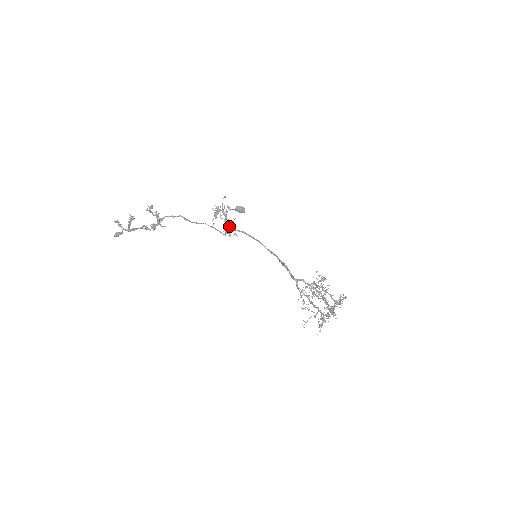
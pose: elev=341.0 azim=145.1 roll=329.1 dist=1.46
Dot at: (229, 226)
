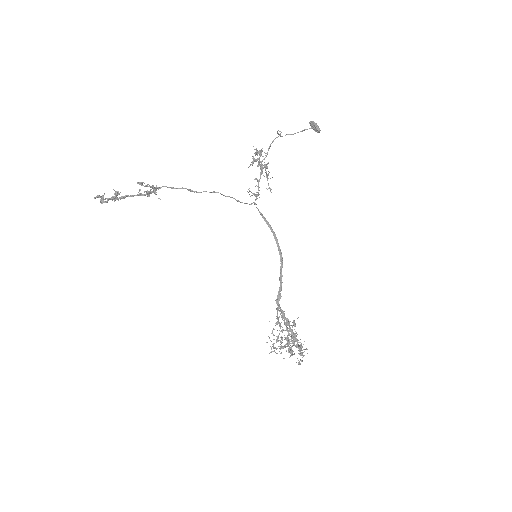
Dot at: (258, 188)
